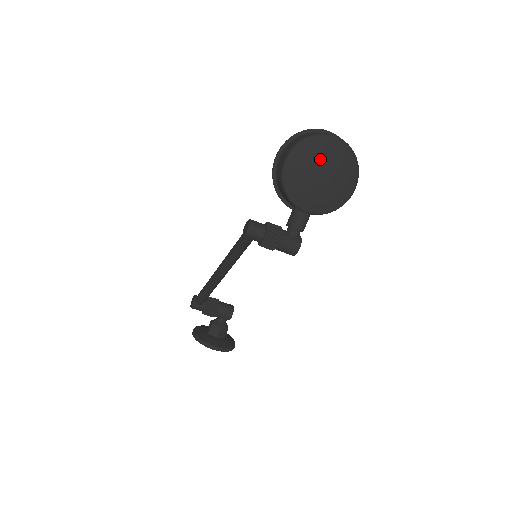
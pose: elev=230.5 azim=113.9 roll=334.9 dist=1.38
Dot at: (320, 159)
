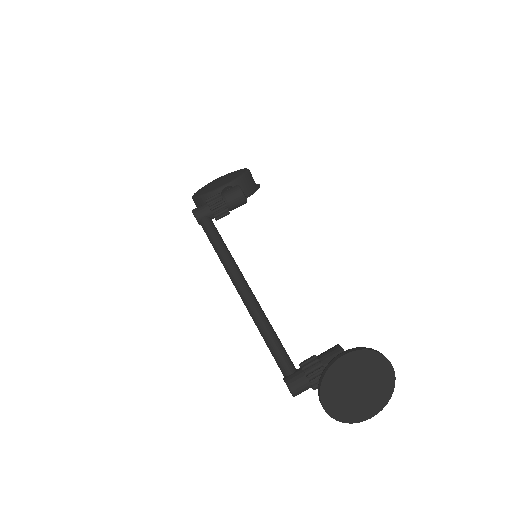
Dot at: occluded
